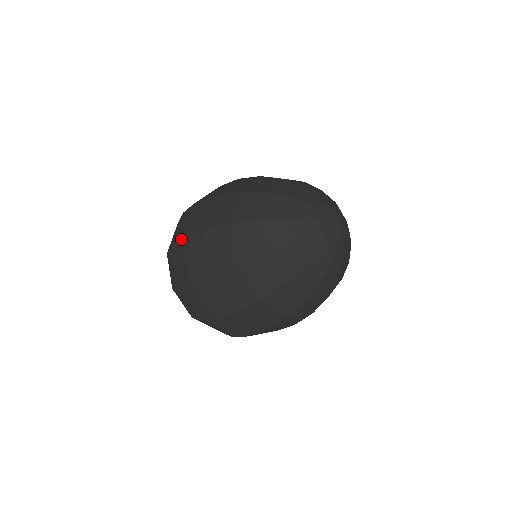
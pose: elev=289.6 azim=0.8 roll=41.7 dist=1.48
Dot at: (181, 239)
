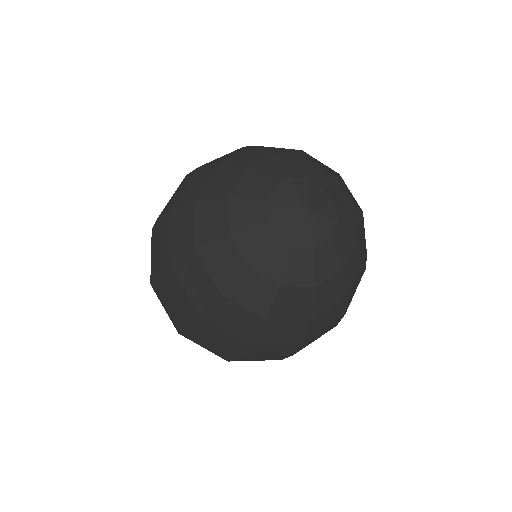
Dot at: occluded
